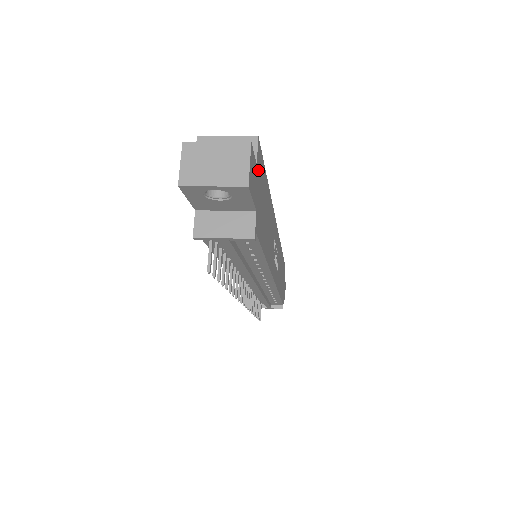
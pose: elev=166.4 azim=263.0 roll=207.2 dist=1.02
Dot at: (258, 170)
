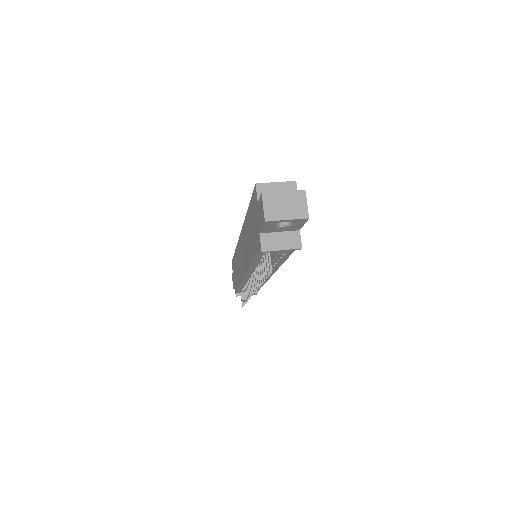
Dot at: occluded
